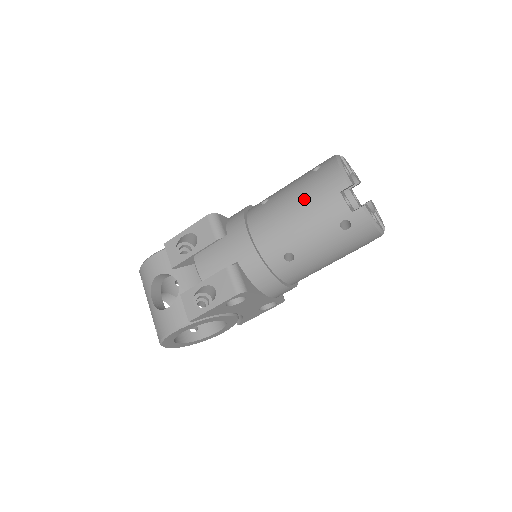
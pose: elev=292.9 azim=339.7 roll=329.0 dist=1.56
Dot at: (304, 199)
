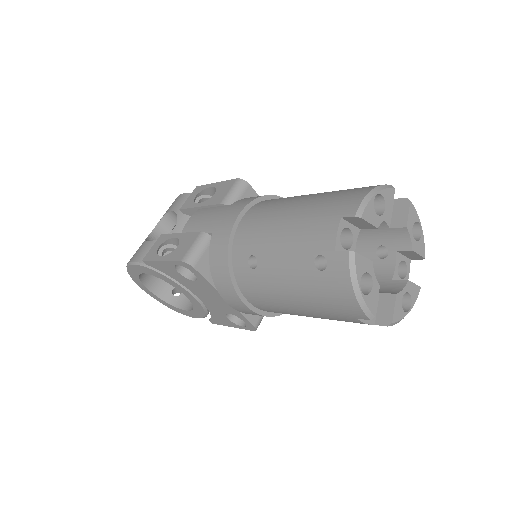
Dot at: (308, 206)
